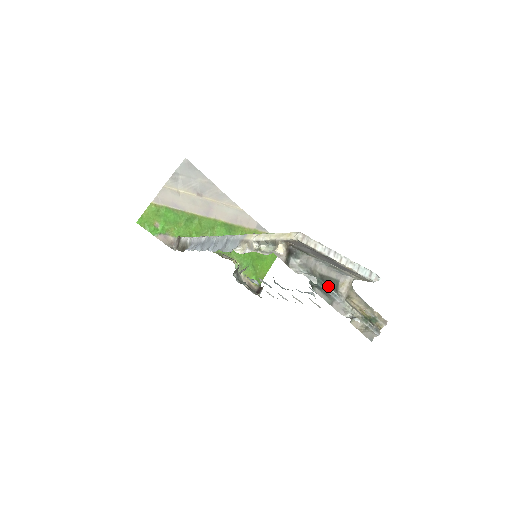
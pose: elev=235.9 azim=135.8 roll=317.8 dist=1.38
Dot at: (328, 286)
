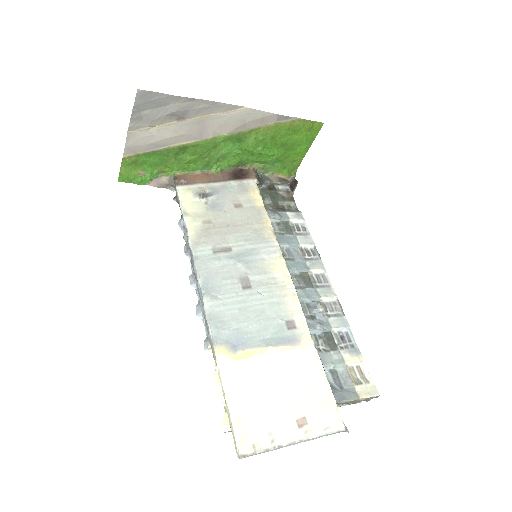
Dot at: occluded
